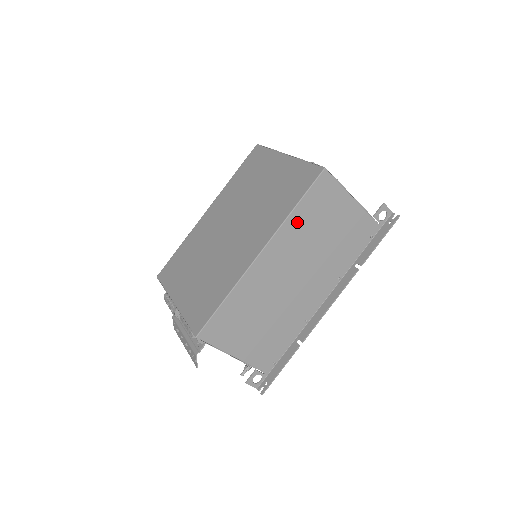
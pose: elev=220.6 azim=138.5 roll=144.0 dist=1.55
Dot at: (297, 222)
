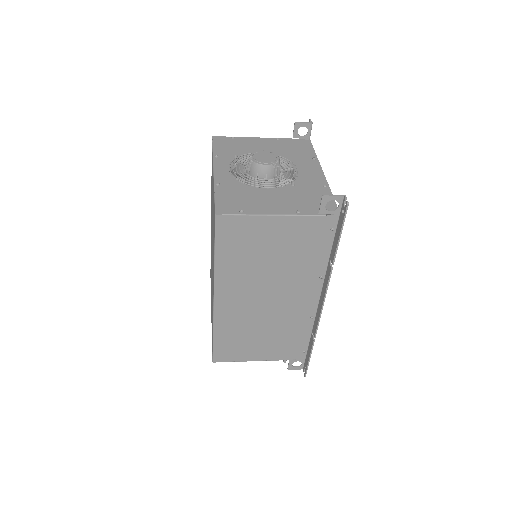
Dot at: (228, 265)
